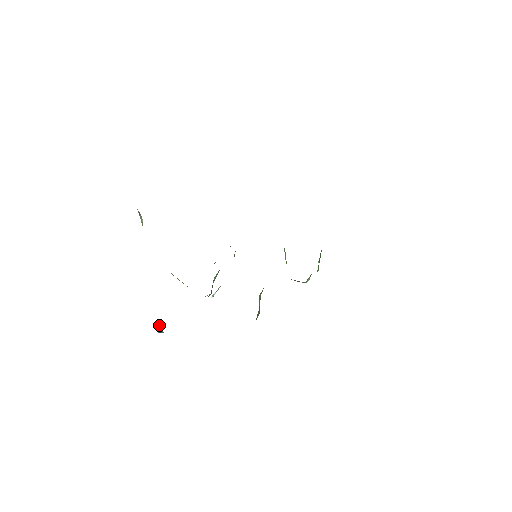
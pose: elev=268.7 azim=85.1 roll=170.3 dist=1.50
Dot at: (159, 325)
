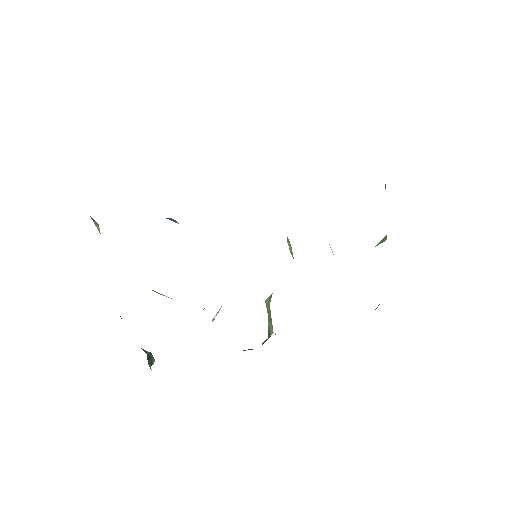
Dot at: (148, 356)
